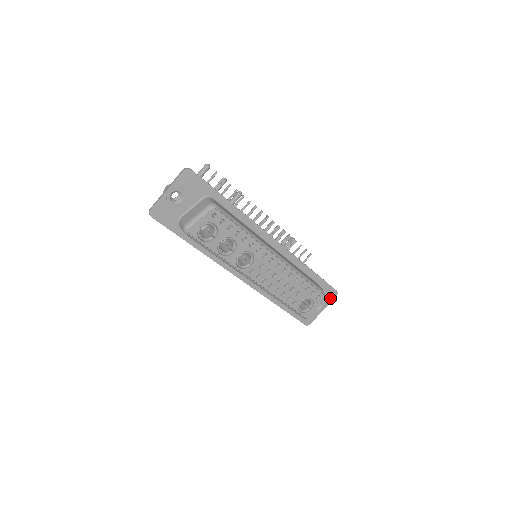
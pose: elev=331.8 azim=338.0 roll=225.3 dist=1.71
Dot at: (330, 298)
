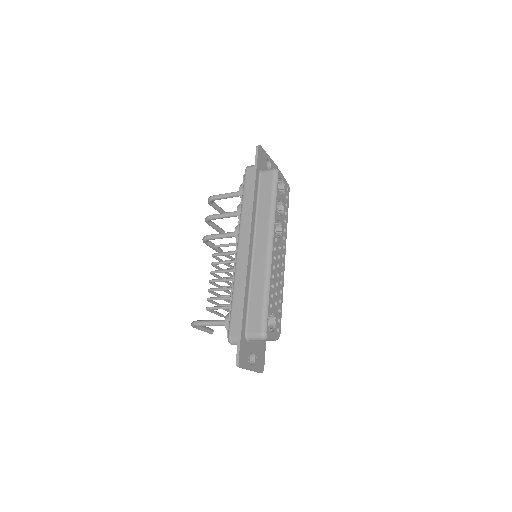
Dot at: (259, 367)
